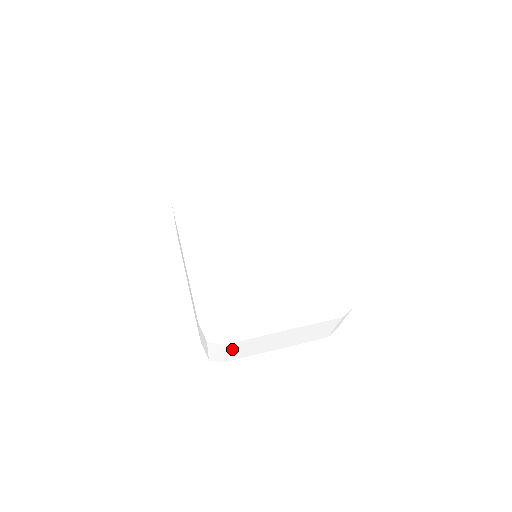
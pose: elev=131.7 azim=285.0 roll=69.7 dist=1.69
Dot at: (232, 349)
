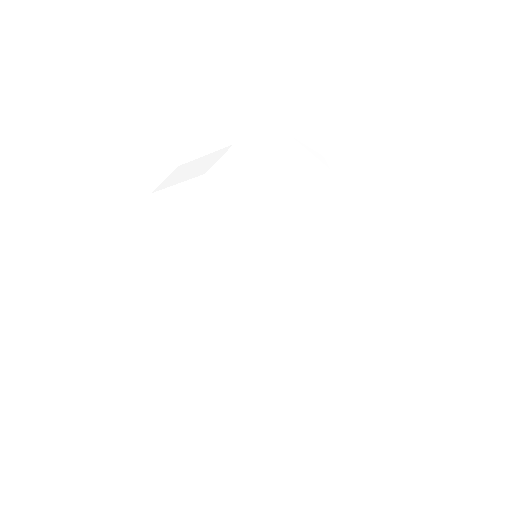
Dot at: occluded
